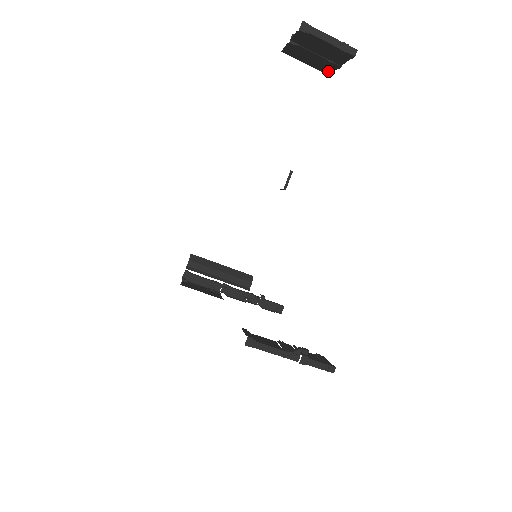
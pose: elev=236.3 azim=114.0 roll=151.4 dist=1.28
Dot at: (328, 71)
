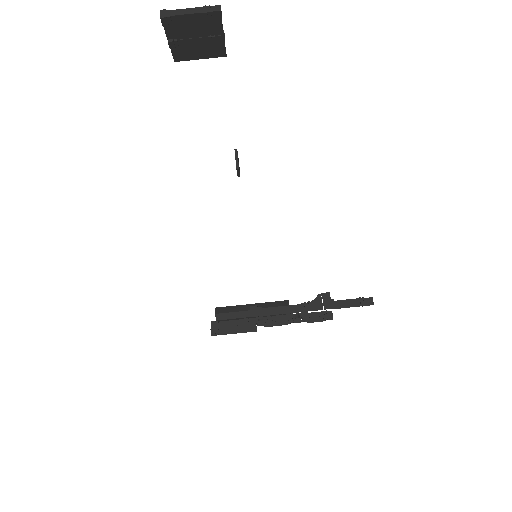
Dot at: (222, 52)
